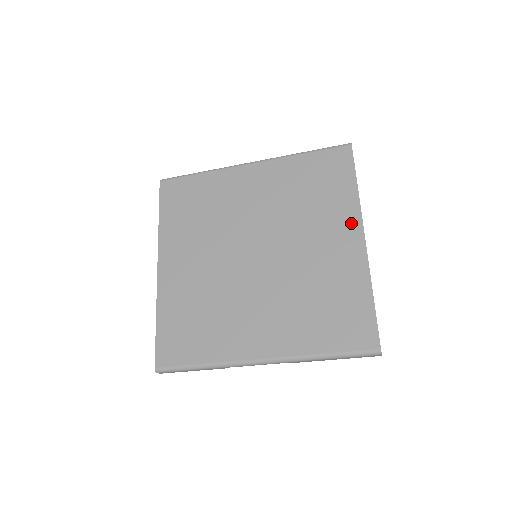
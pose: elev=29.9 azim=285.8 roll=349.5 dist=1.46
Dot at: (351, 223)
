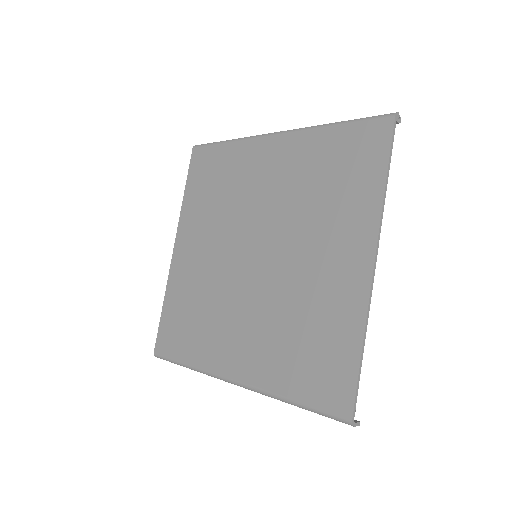
Dot at: (363, 236)
